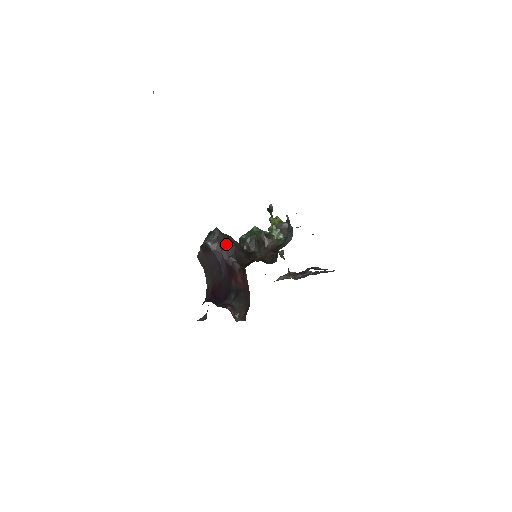
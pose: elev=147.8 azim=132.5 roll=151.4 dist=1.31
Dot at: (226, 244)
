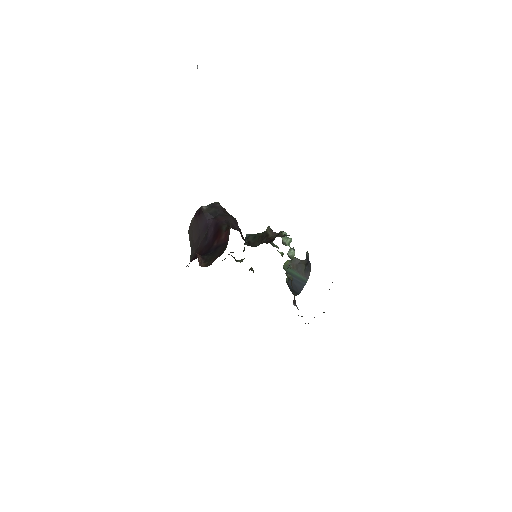
Dot at: (222, 213)
